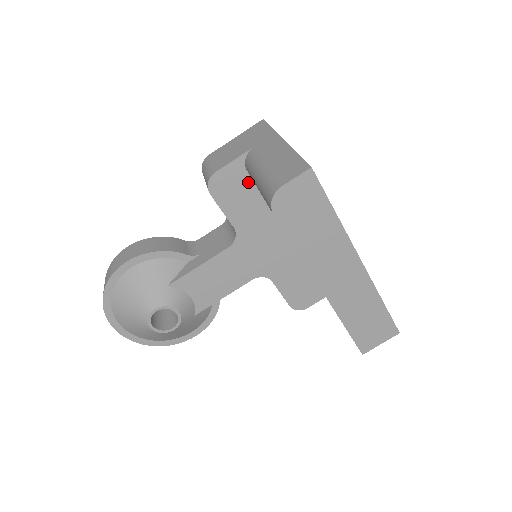
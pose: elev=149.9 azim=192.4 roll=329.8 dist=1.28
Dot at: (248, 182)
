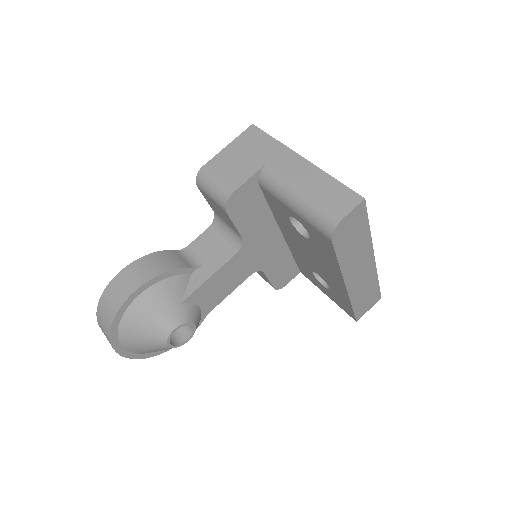
Dot at: (258, 194)
